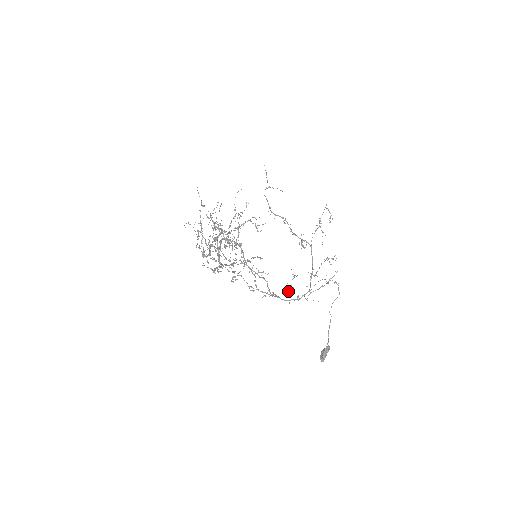
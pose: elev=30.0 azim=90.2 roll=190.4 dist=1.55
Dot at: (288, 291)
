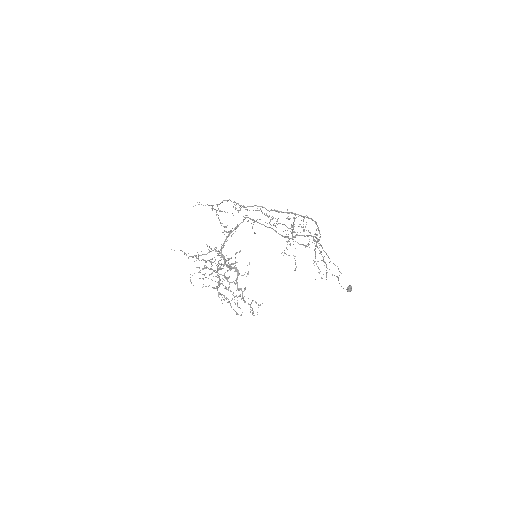
Dot at: (303, 230)
